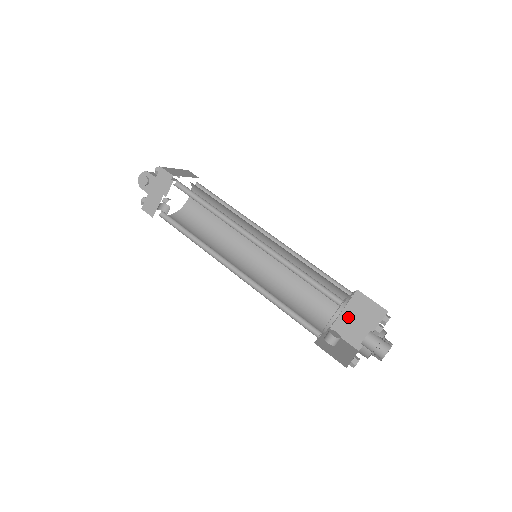
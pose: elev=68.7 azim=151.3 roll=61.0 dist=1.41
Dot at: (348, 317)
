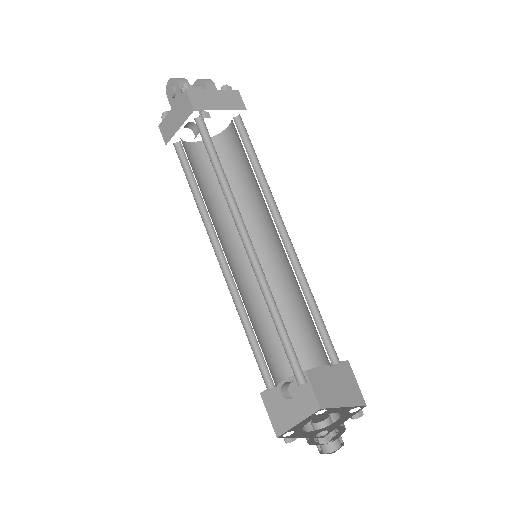
Dot at: (326, 374)
